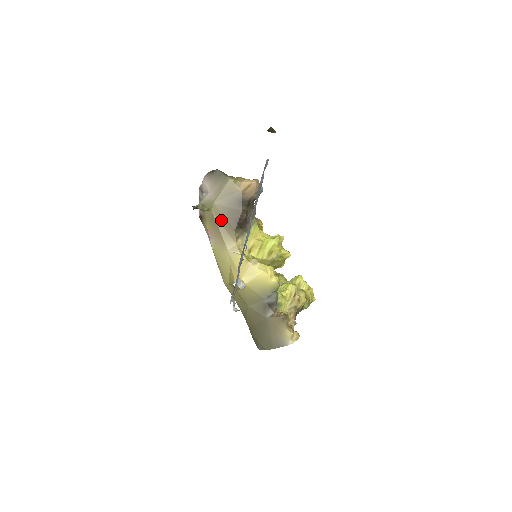
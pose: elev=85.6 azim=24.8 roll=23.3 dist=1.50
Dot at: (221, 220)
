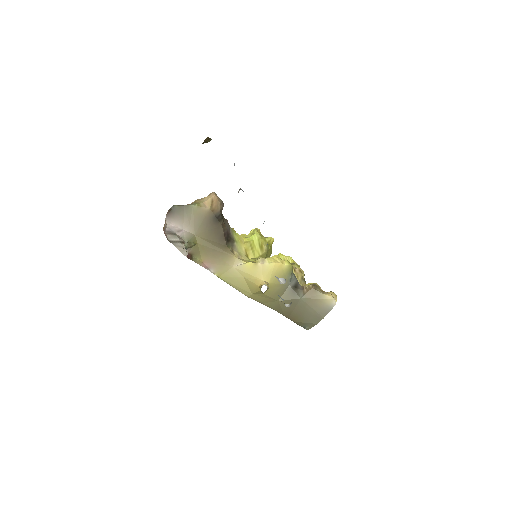
Dot at: (210, 245)
